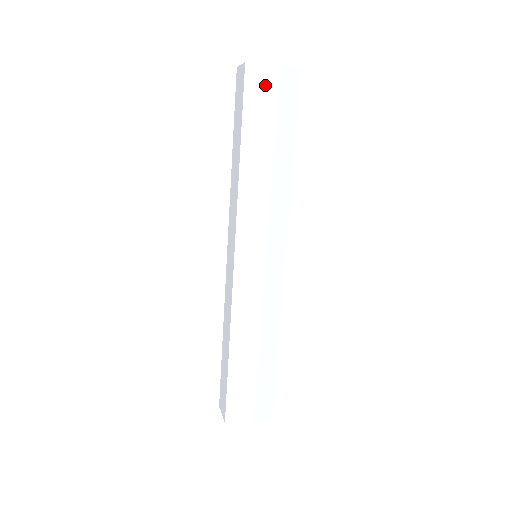
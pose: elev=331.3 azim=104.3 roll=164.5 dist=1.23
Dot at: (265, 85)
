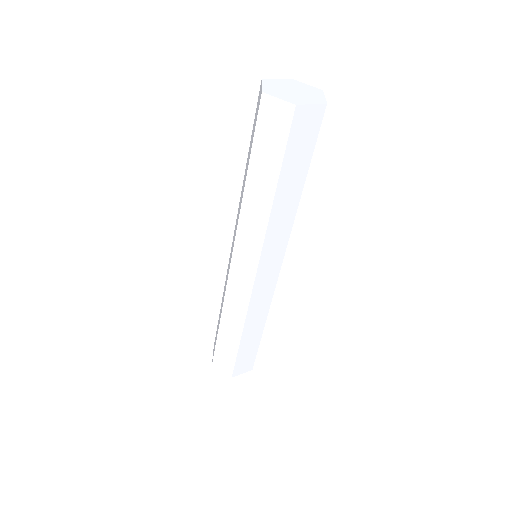
Dot at: (278, 122)
